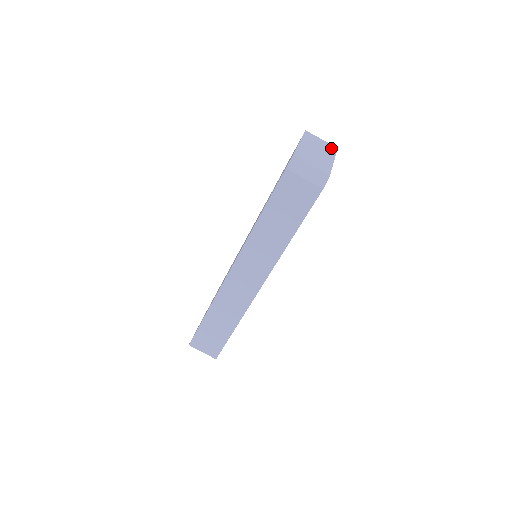
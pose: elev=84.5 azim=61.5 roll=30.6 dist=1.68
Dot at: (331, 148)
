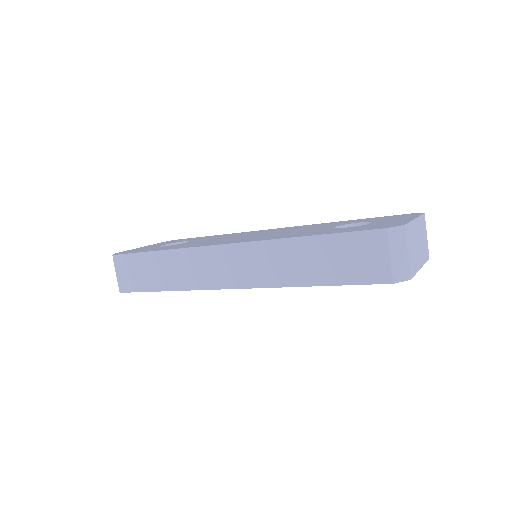
Dot at: (427, 253)
